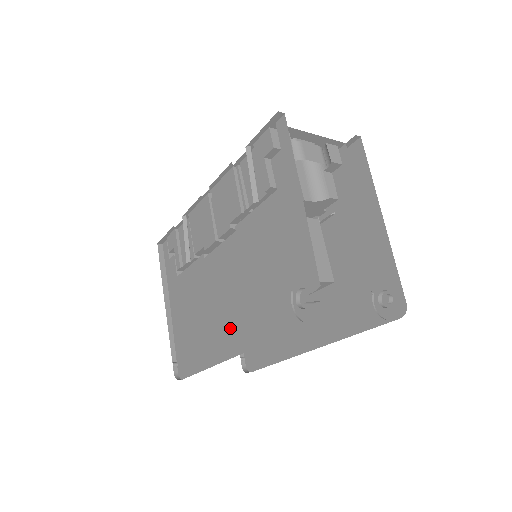
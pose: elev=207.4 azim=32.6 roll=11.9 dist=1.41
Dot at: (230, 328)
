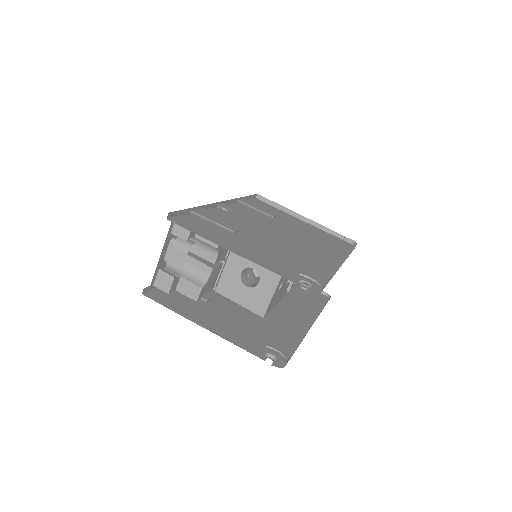
Dot at: occluded
